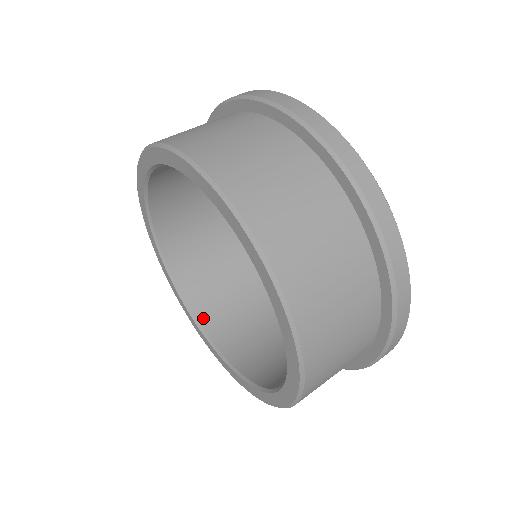
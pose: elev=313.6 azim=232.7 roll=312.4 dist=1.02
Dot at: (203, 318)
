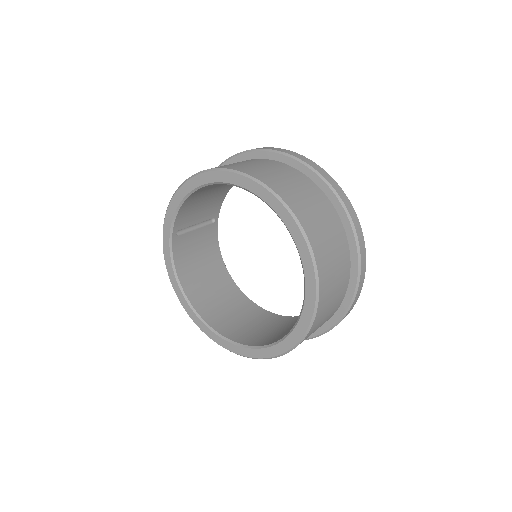
Dot at: (253, 343)
